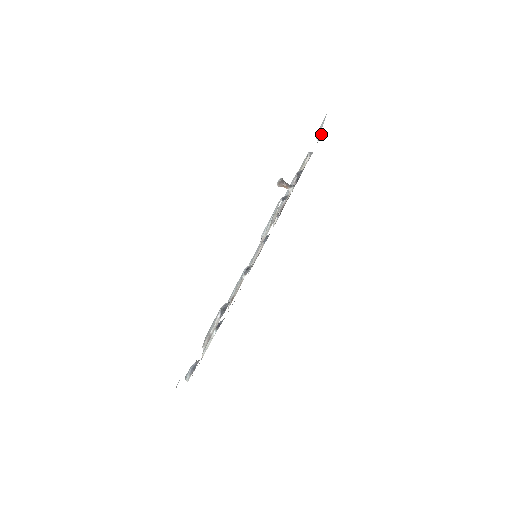
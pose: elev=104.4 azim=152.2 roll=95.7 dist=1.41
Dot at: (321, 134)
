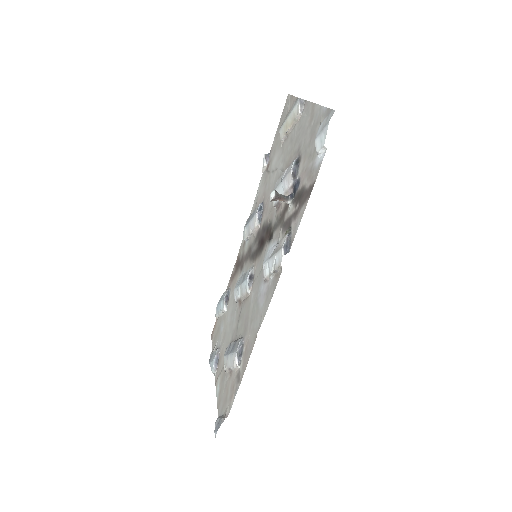
Dot at: (323, 152)
